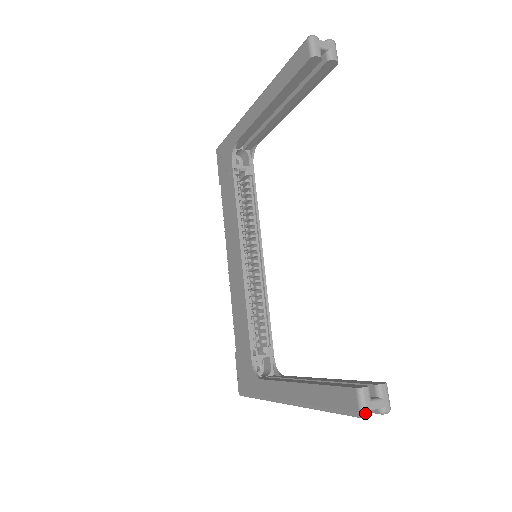
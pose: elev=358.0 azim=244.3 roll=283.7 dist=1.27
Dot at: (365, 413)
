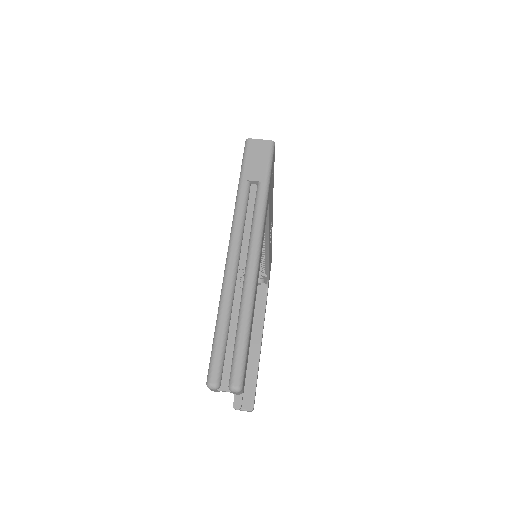
Dot at: occluded
